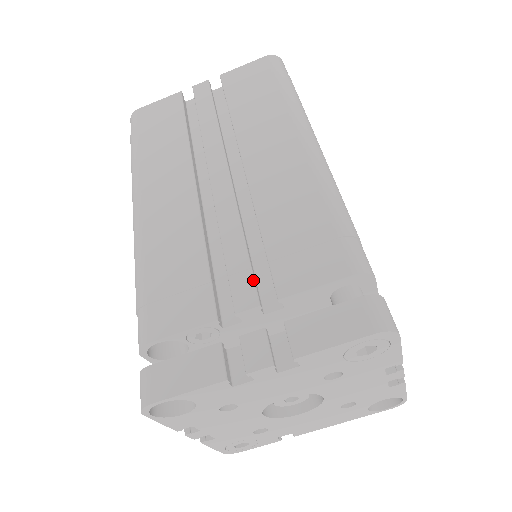
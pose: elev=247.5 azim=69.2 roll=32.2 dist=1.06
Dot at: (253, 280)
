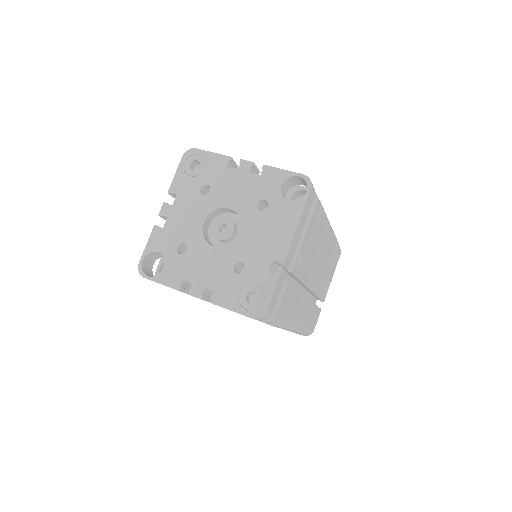
Dot at: occluded
